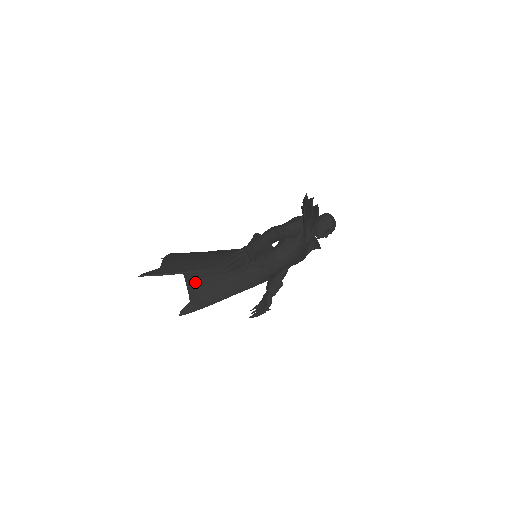
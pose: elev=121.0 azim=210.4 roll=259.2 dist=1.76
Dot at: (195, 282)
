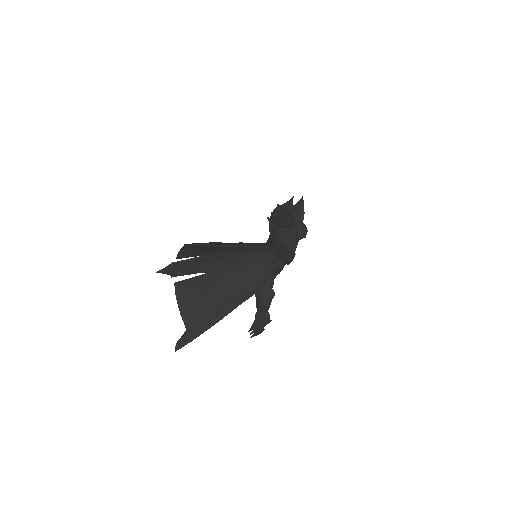
Dot at: (191, 302)
